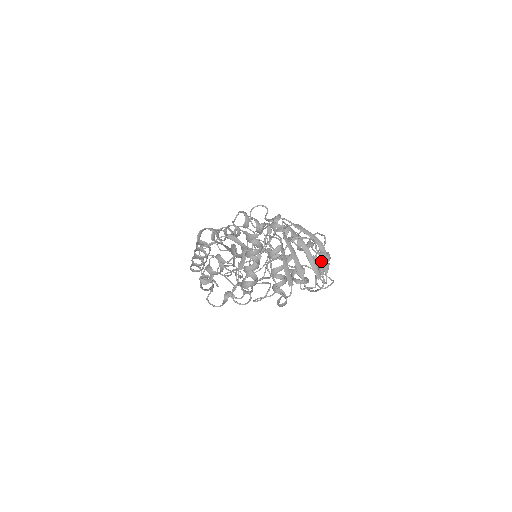
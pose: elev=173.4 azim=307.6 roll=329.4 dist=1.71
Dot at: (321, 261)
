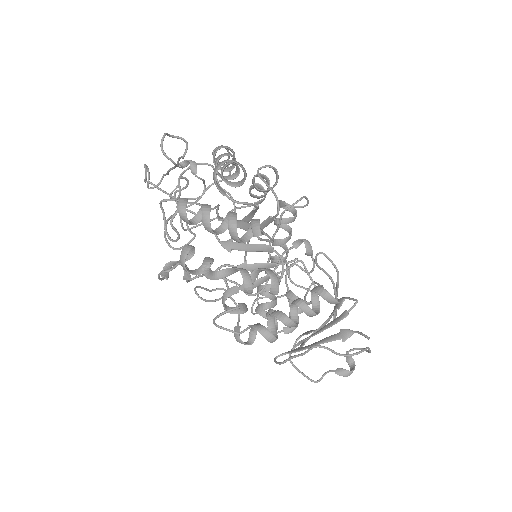
Dot at: (350, 372)
